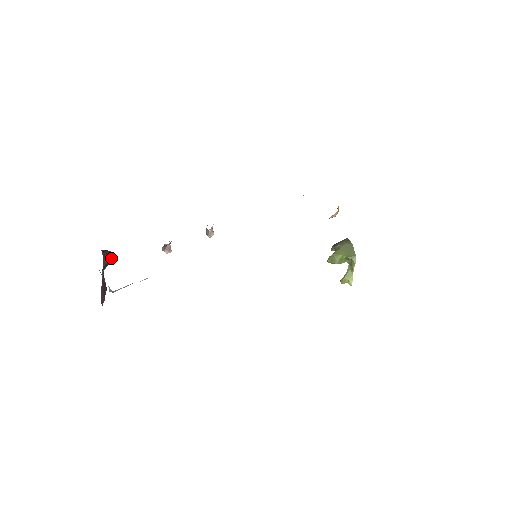
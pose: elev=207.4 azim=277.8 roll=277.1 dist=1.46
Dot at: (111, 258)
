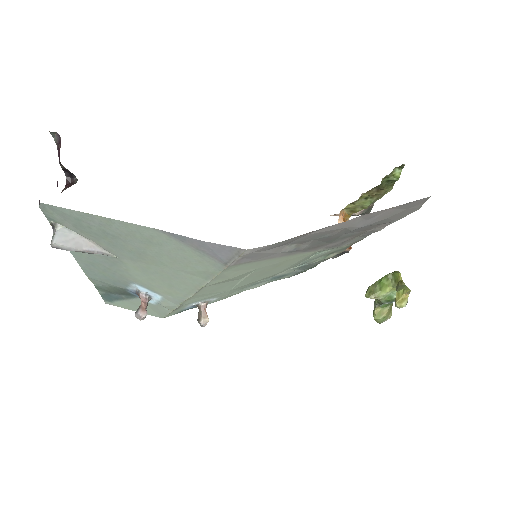
Dot at: (74, 182)
